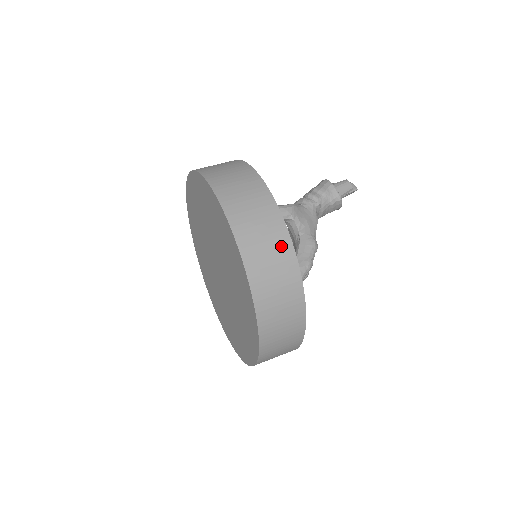
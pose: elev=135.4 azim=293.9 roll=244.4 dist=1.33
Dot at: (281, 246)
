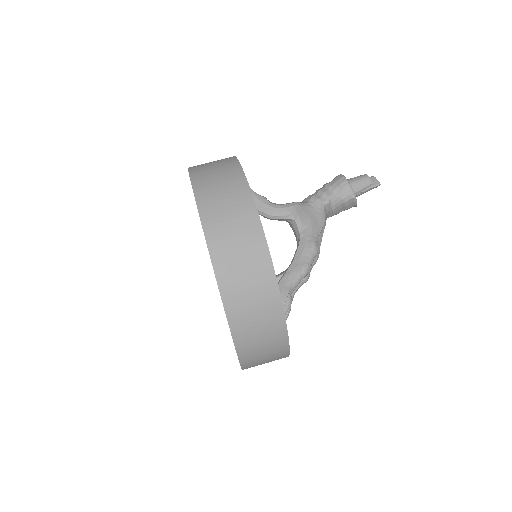
Dot at: (256, 254)
